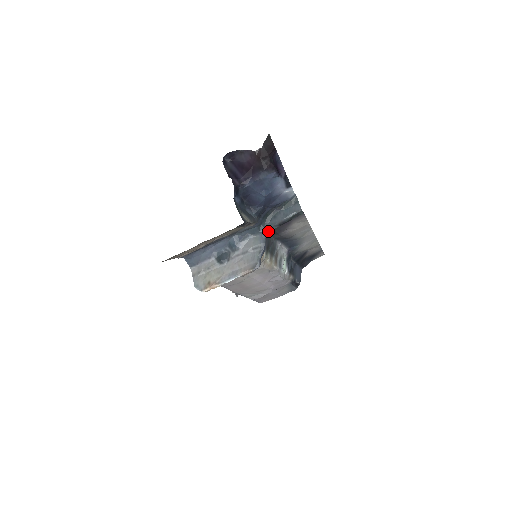
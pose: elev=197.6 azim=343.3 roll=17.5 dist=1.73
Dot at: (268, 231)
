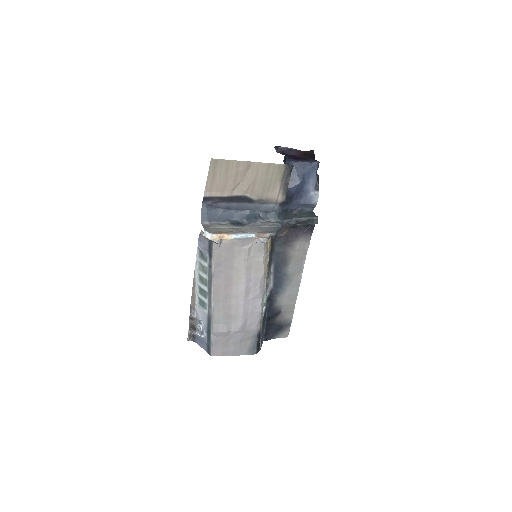
Dot at: (286, 221)
